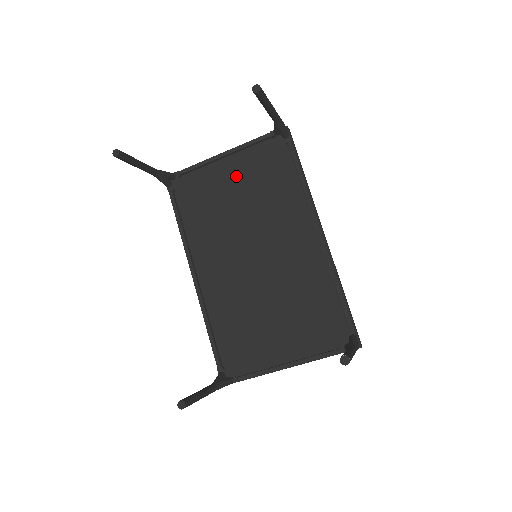
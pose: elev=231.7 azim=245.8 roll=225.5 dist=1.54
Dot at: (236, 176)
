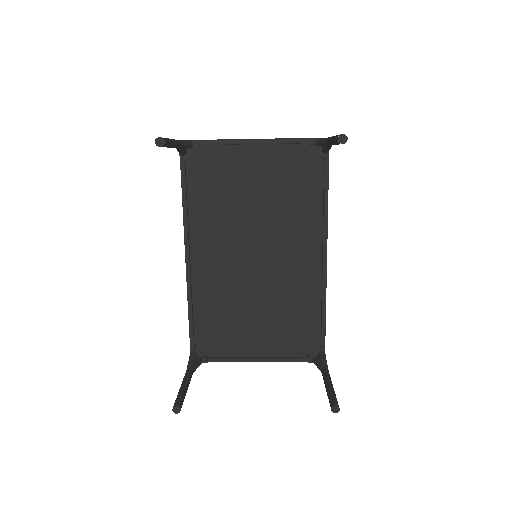
Dot at: (260, 169)
